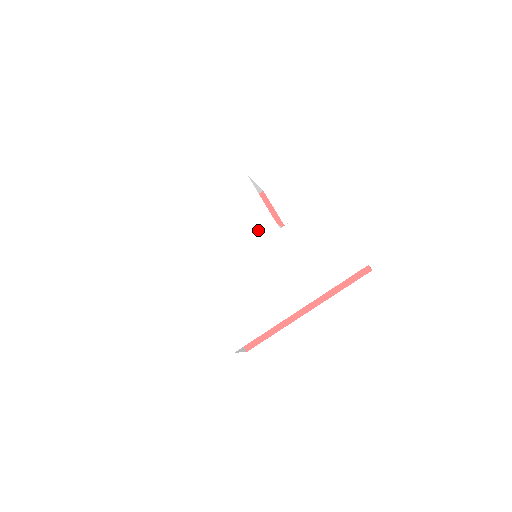
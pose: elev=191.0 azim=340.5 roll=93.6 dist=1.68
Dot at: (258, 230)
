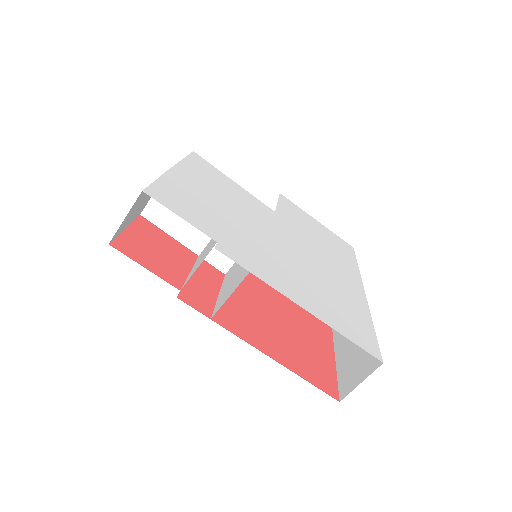
Dot at: (259, 210)
